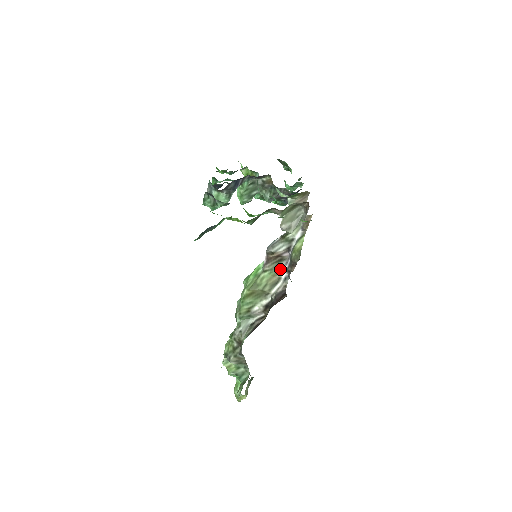
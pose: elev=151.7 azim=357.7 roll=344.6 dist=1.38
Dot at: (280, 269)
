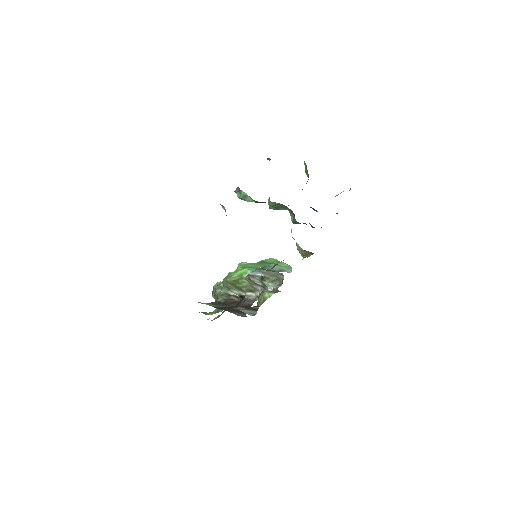
Dot at: (257, 288)
